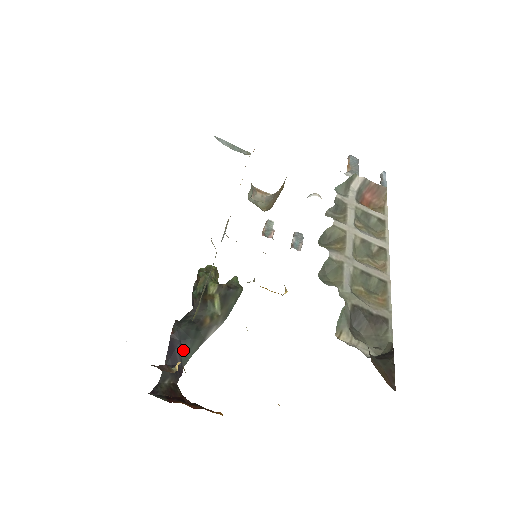
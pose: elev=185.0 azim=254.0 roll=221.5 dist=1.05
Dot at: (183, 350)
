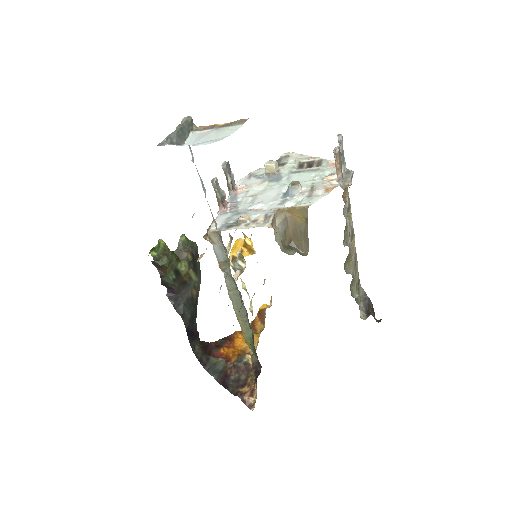
Dot at: (194, 325)
